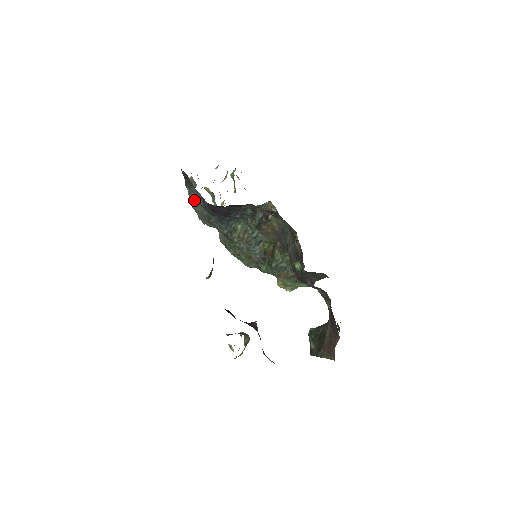
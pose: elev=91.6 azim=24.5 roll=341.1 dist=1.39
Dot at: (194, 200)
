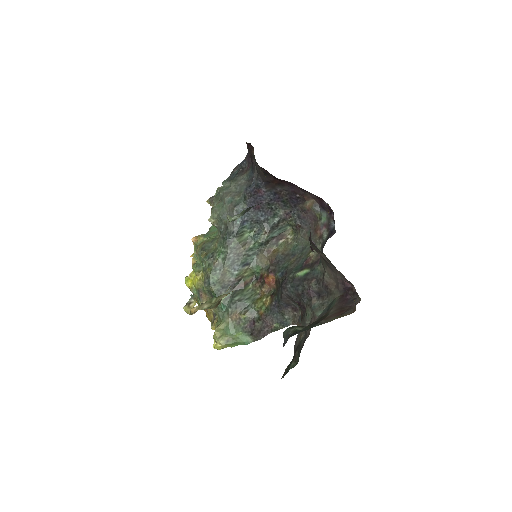
Dot at: (234, 186)
